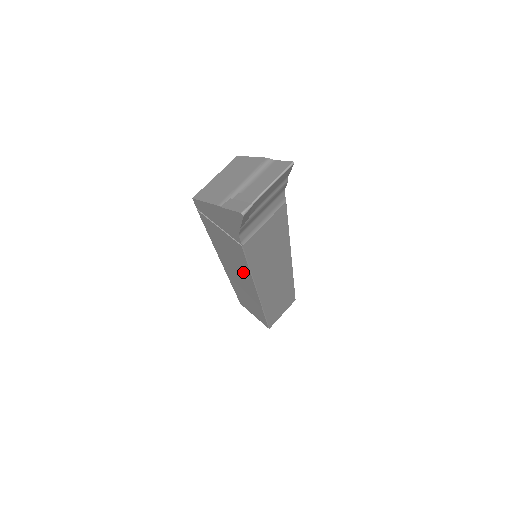
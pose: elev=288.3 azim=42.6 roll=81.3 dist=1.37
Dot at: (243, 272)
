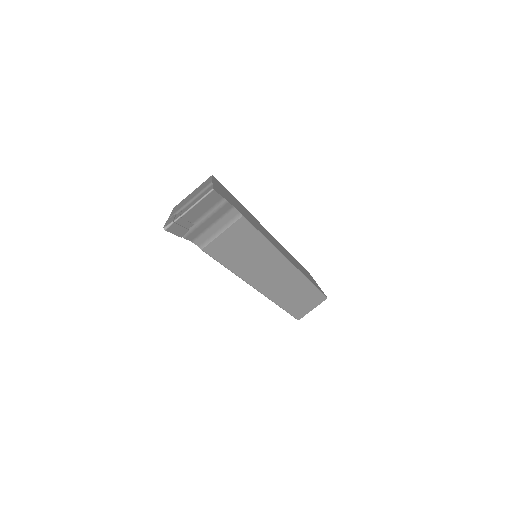
Dot at: occluded
